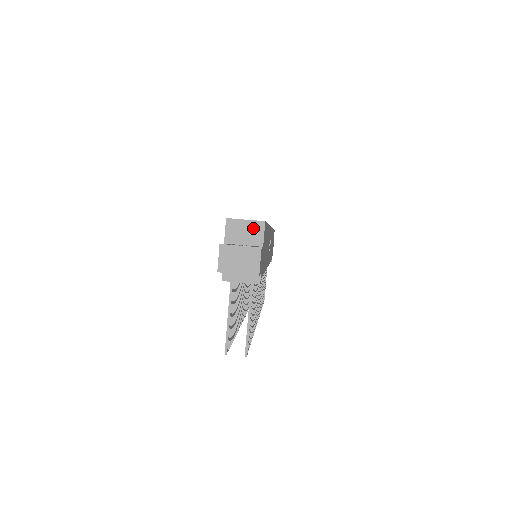
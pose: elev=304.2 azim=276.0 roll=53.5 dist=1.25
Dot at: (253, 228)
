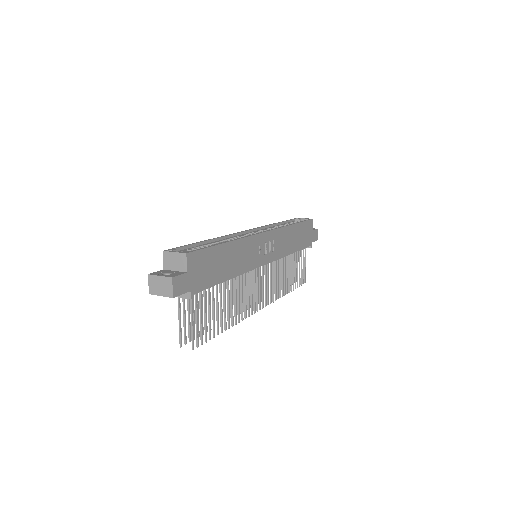
Dot at: (179, 258)
